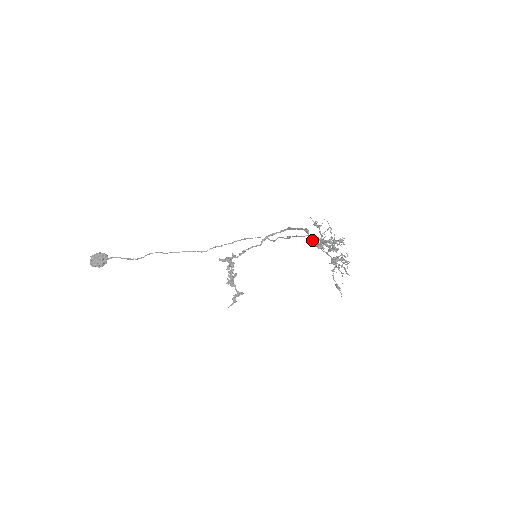
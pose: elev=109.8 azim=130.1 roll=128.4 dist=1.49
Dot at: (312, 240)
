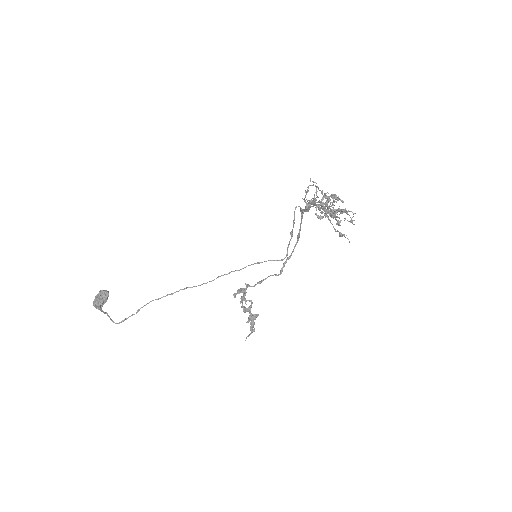
Dot at: (304, 209)
